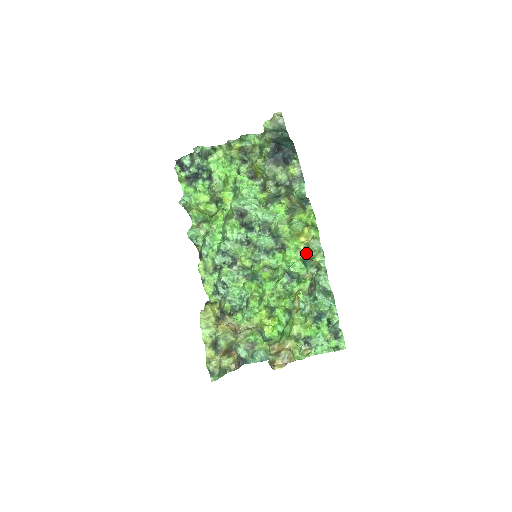
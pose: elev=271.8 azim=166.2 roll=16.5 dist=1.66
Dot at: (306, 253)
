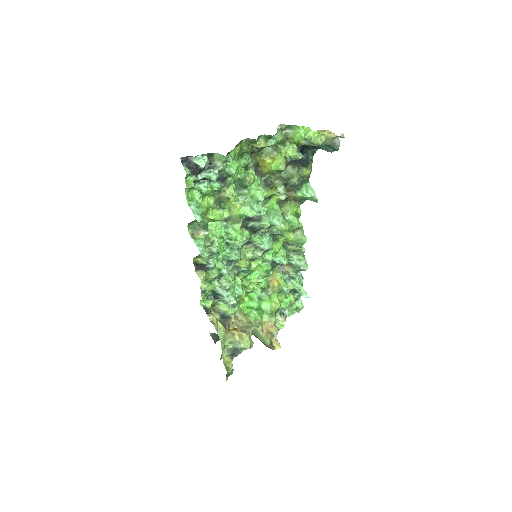
Dot at: (293, 244)
